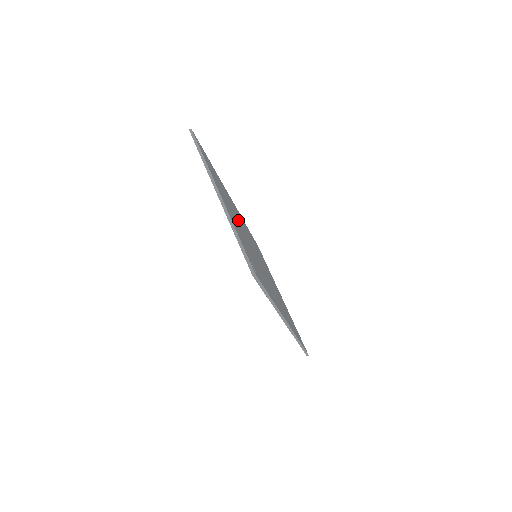
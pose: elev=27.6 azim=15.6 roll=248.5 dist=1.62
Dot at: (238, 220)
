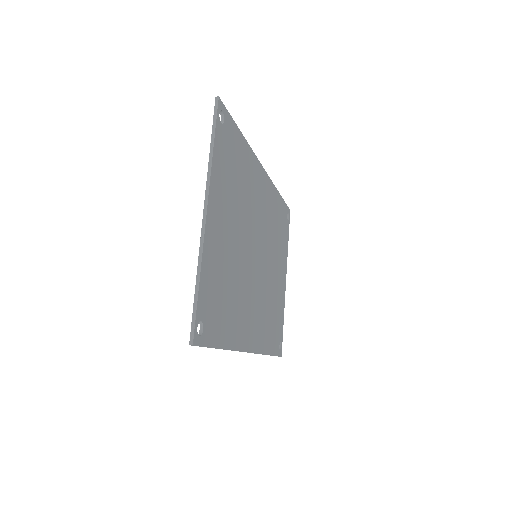
Dot at: (245, 218)
